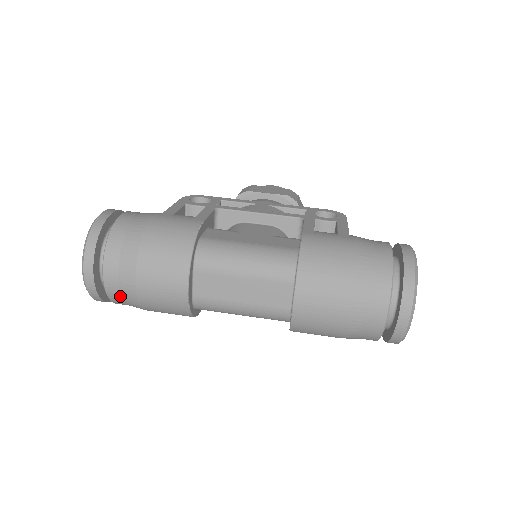
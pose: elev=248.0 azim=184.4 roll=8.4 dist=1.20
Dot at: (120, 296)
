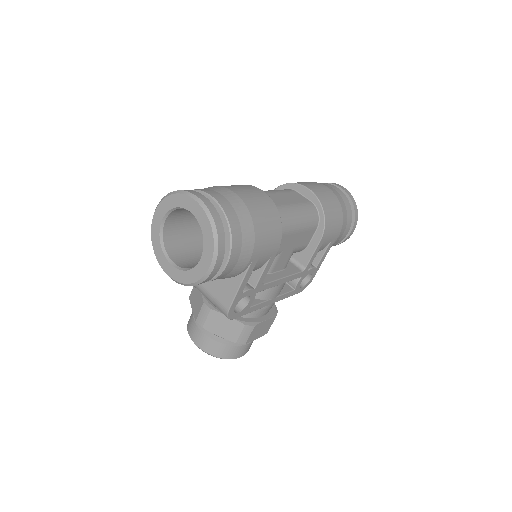
Dot at: (234, 211)
